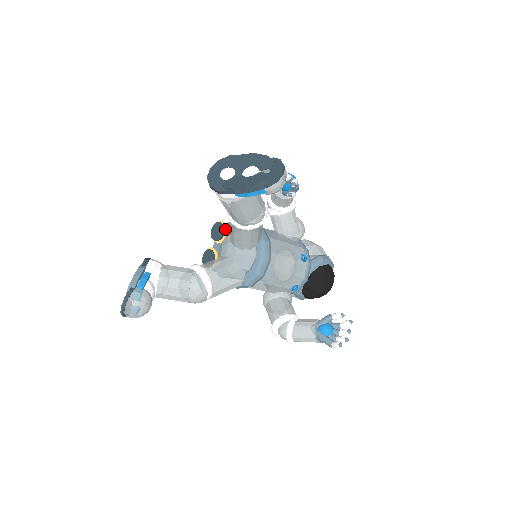
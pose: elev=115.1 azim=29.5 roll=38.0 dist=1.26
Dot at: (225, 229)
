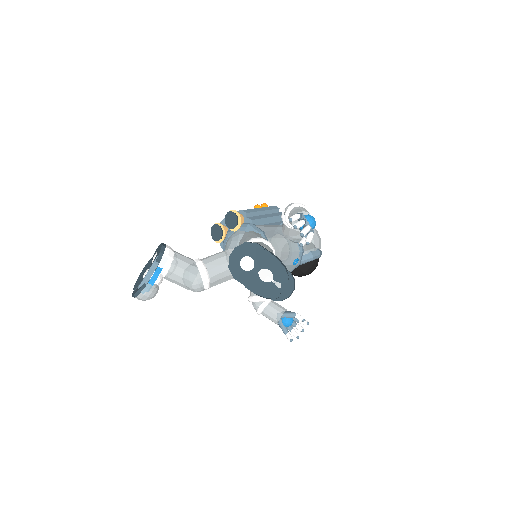
Dot at: (238, 223)
